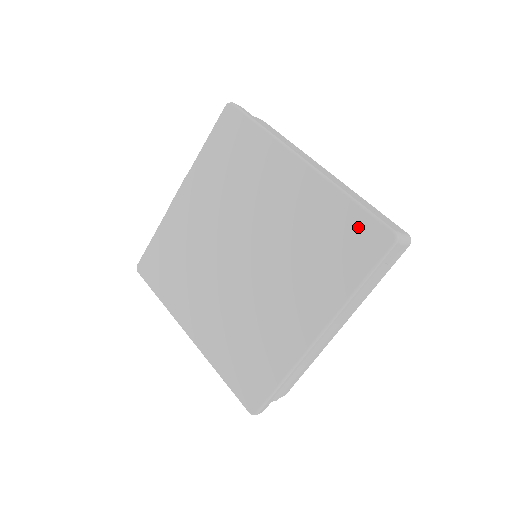
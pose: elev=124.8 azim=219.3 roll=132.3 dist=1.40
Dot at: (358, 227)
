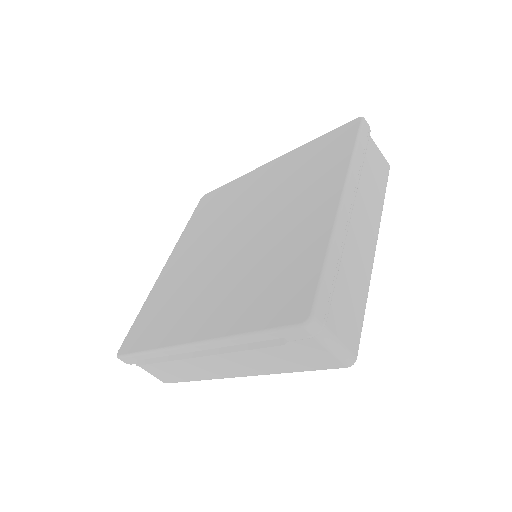
Dot at: (301, 285)
